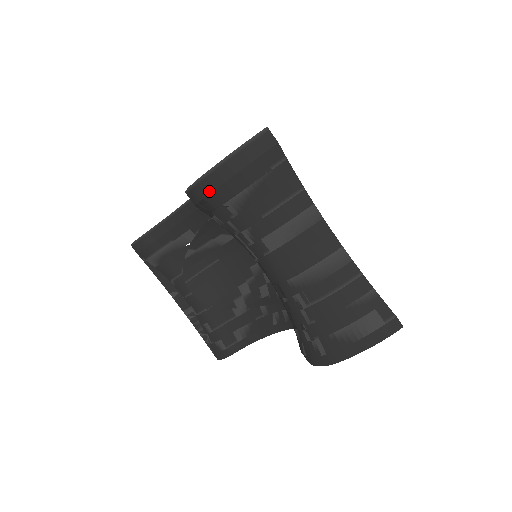
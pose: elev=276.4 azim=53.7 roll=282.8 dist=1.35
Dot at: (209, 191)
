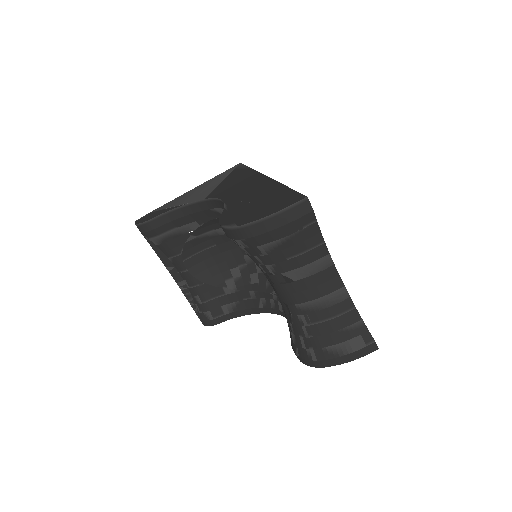
Dot at: (248, 237)
